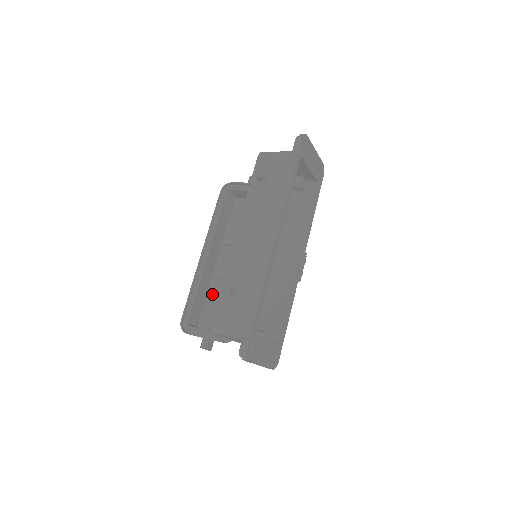
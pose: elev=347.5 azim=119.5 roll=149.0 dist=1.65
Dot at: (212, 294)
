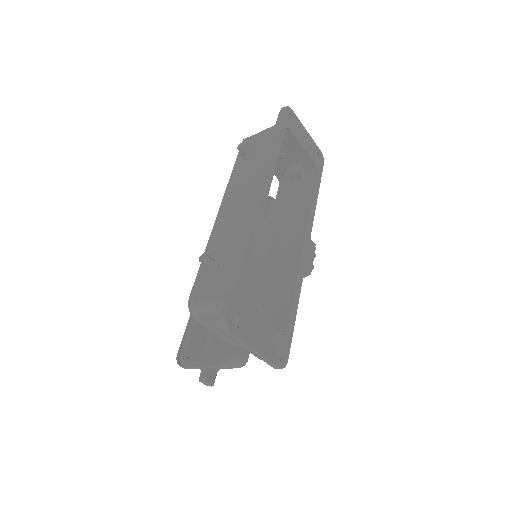
Dot at: occluded
